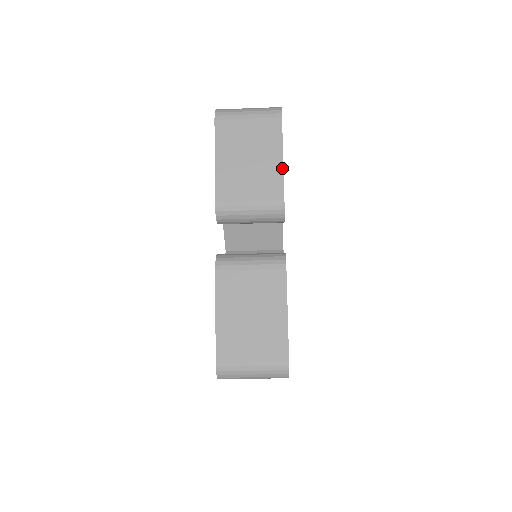
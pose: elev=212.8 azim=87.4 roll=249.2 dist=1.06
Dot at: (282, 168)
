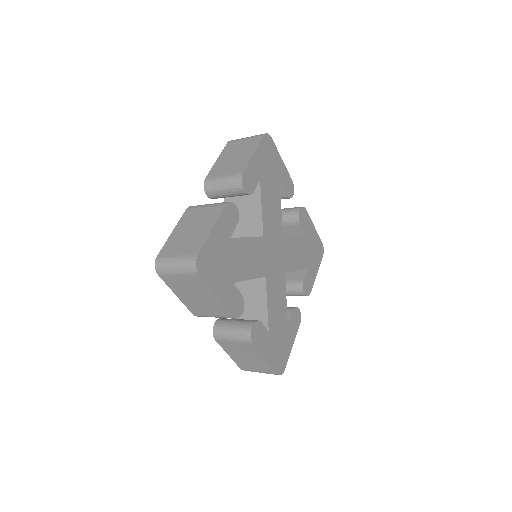
Dot at: (219, 302)
